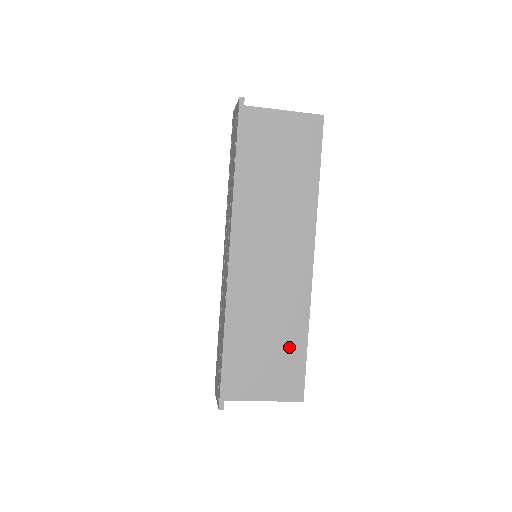
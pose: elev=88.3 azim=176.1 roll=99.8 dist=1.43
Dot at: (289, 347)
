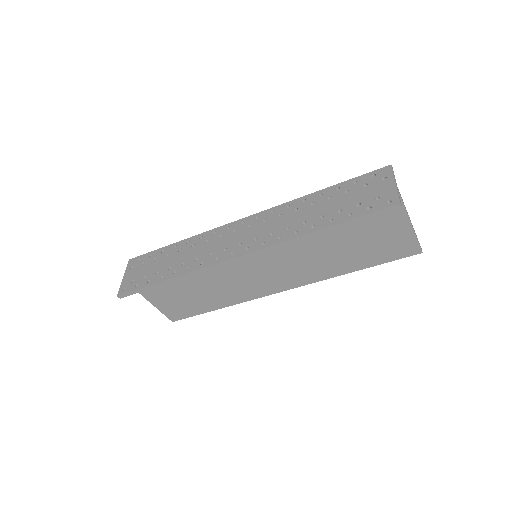
Dot at: (202, 302)
